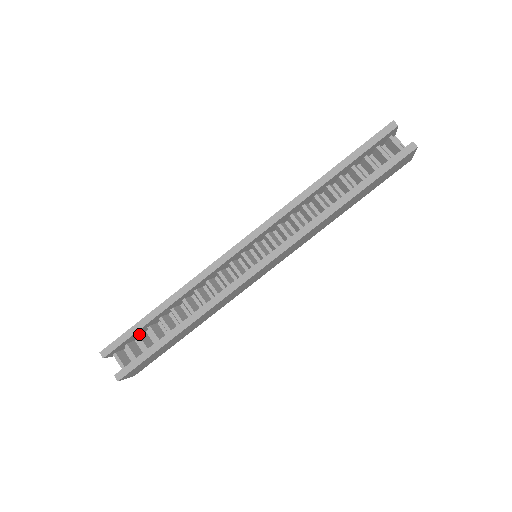
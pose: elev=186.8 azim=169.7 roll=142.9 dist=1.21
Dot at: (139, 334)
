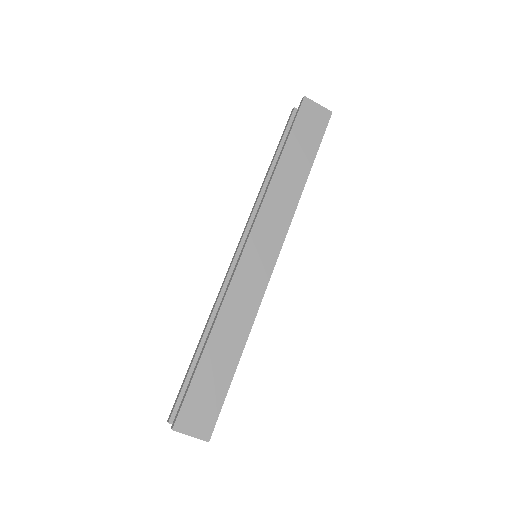
Dot at: occluded
